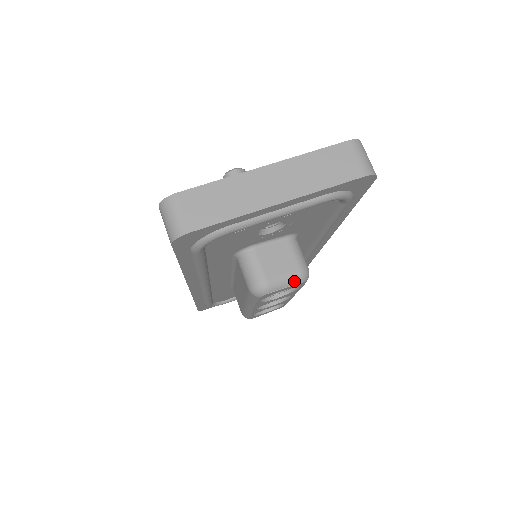
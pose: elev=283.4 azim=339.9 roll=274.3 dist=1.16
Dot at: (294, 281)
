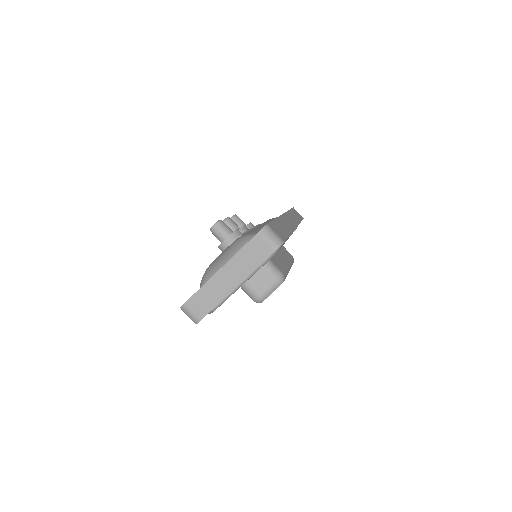
Dot at: (275, 287)
